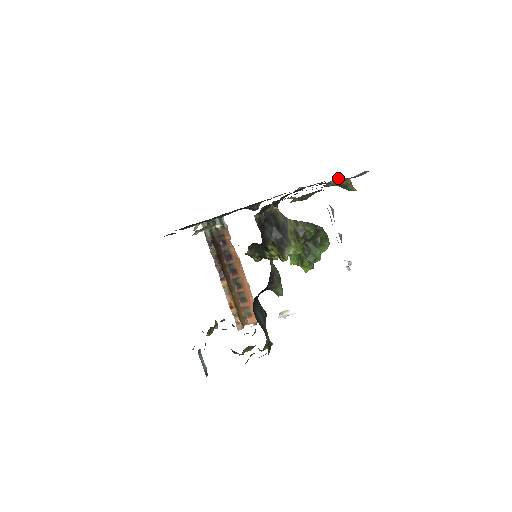
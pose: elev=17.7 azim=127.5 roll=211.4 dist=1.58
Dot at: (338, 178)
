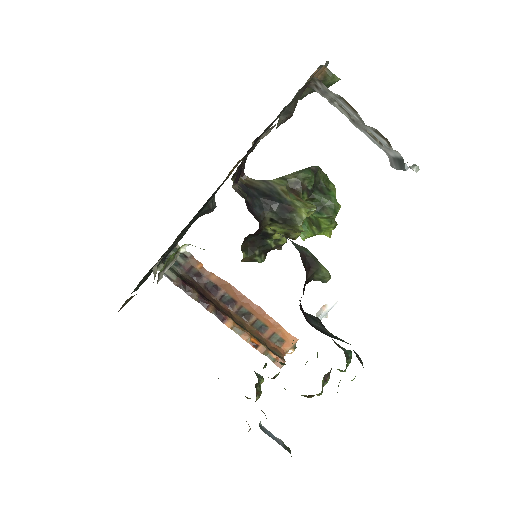
Dot at: occluded
